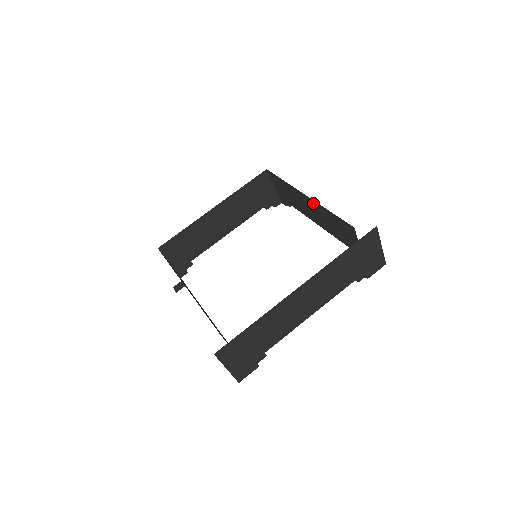
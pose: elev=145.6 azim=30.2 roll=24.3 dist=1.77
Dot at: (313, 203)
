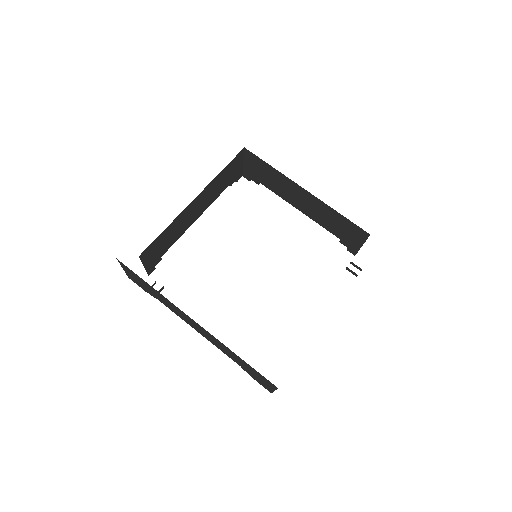
Dot at: (313, 199)
